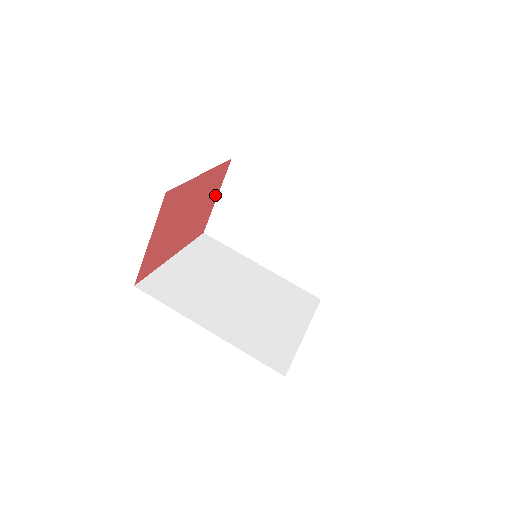
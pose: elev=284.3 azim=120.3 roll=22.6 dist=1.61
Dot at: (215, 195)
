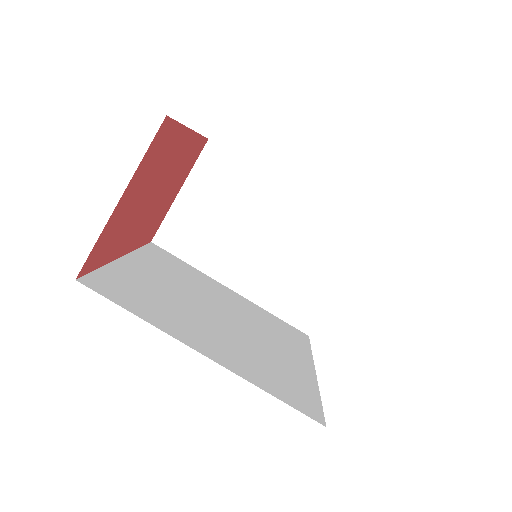
Dot at: (179, 186)
